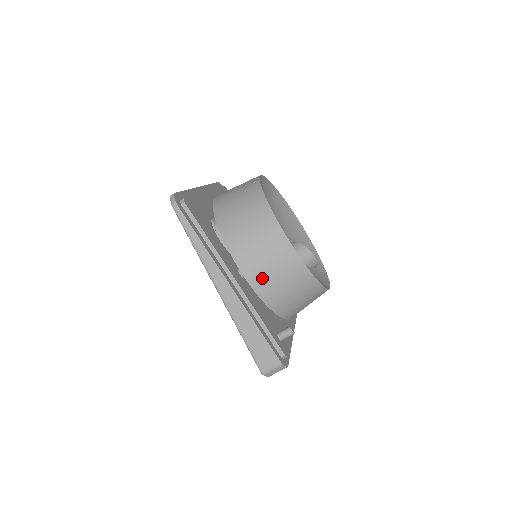
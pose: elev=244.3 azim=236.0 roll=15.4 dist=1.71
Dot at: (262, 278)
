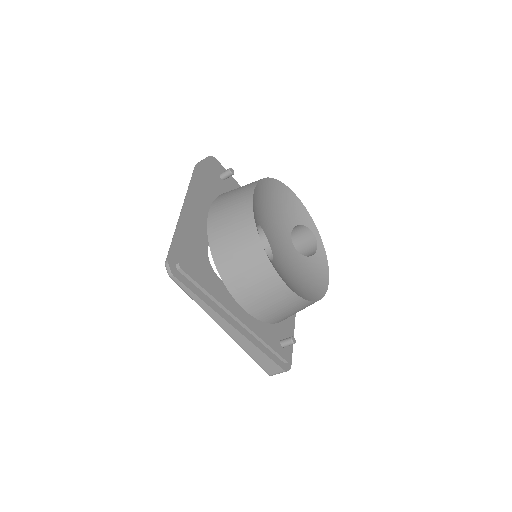
Dot at: (263, 311)
